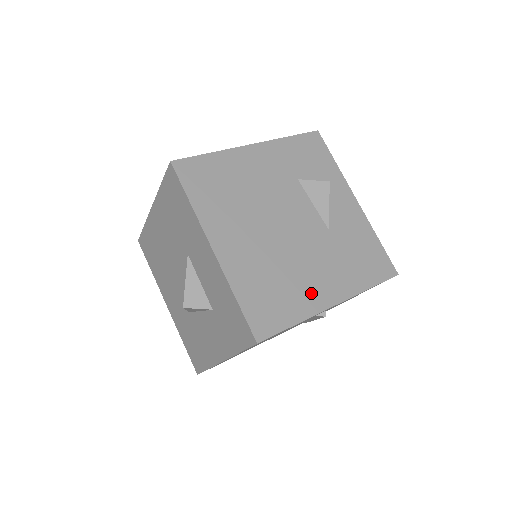
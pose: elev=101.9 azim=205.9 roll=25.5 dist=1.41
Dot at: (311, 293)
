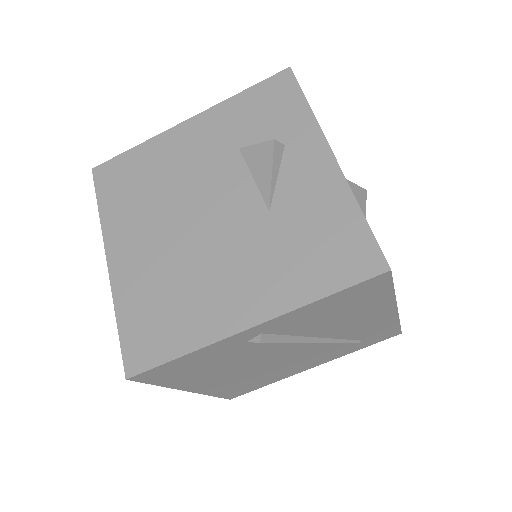
Dot at: (216, 310)
